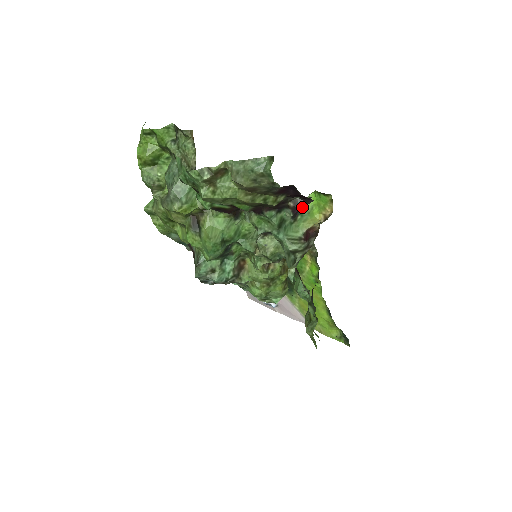
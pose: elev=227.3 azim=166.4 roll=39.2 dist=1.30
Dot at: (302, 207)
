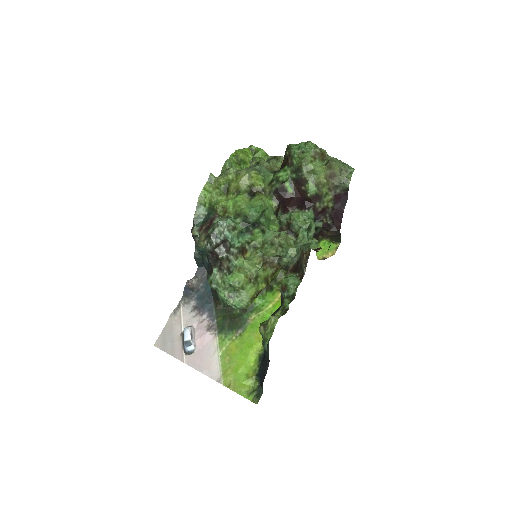
Dot at: occluded
